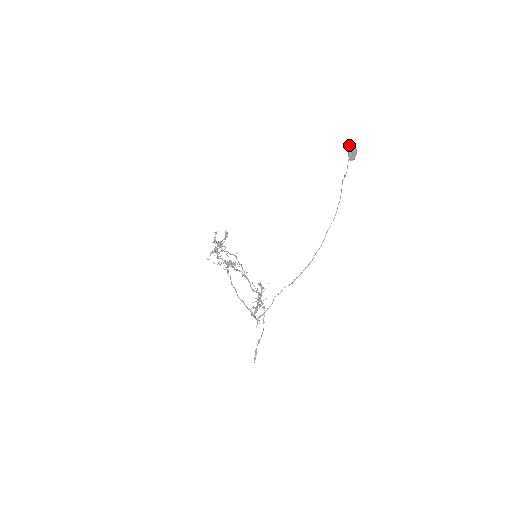
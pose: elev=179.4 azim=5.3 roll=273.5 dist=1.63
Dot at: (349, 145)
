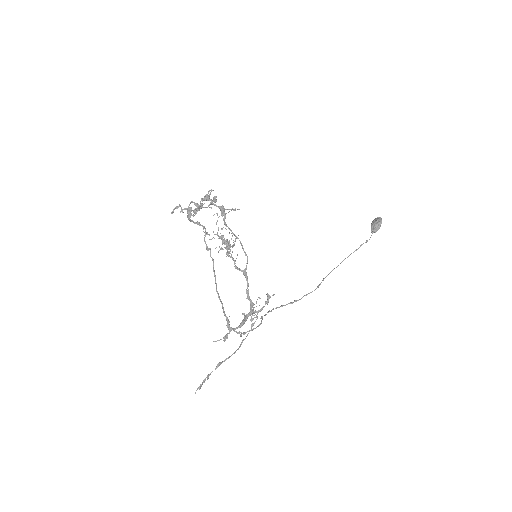
Dot at: (381, 219)
